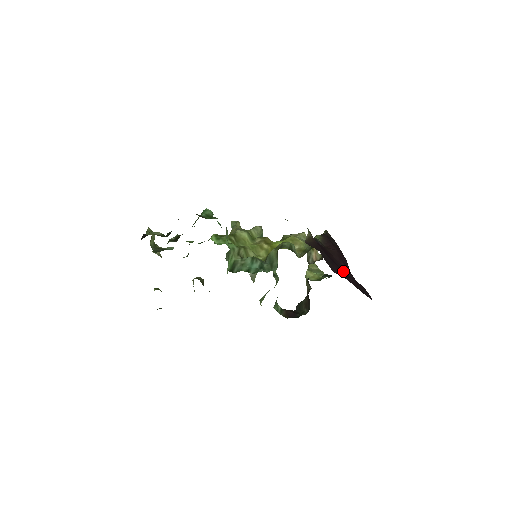
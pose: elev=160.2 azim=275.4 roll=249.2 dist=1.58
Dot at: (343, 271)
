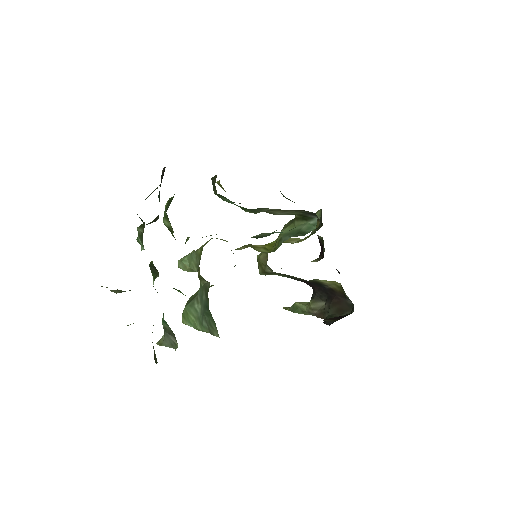
Dot at: occluded
